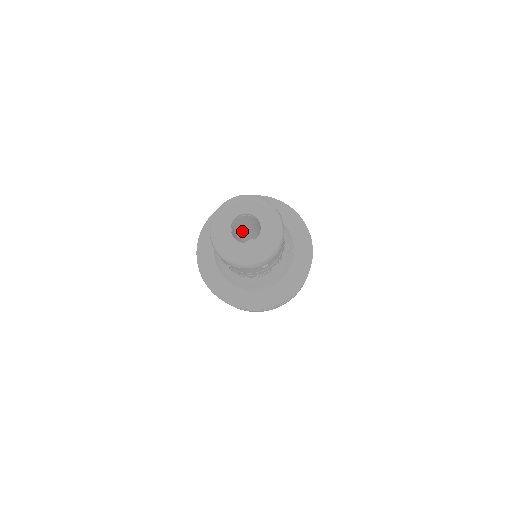
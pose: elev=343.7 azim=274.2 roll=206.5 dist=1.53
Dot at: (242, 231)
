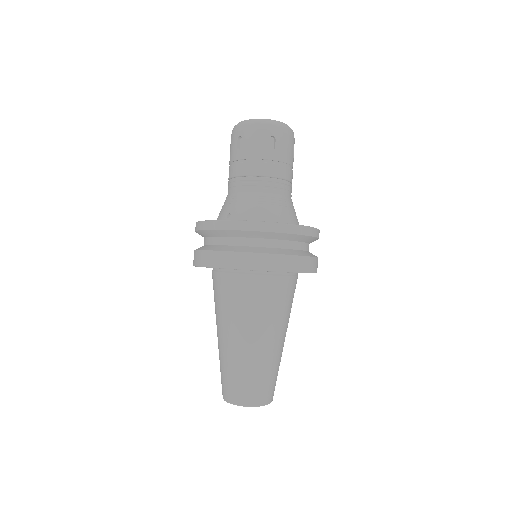
Dot at: occluded
